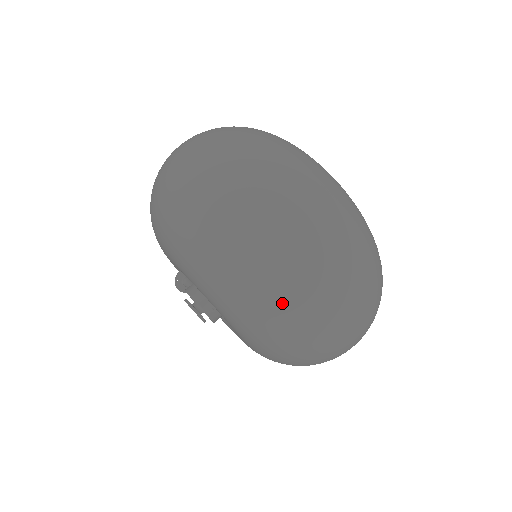
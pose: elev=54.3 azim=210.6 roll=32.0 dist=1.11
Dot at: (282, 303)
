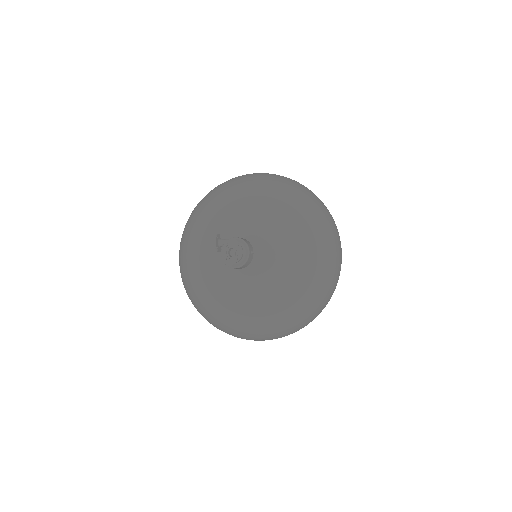
Dot at: (325, 234)
